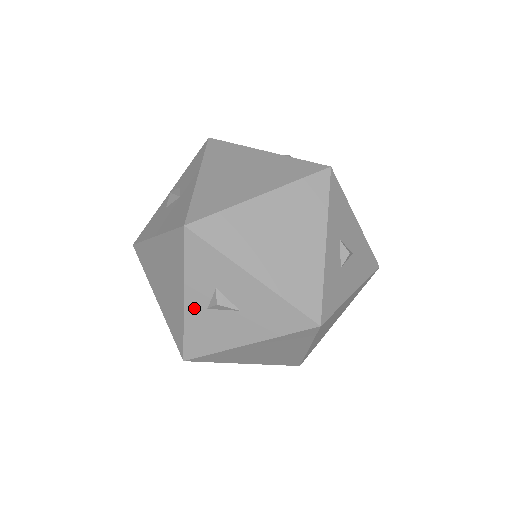
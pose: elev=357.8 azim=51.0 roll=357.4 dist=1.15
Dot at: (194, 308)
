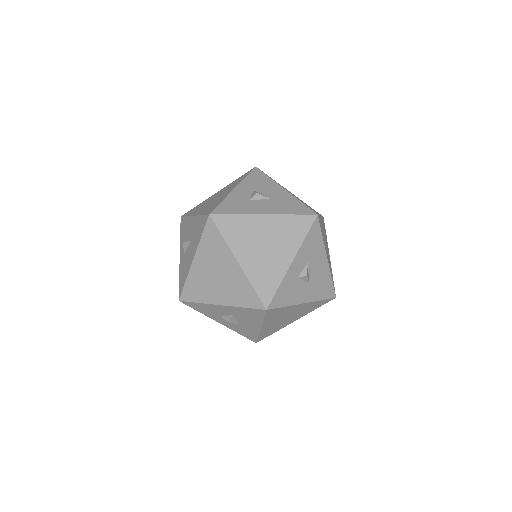
Dot at: (182, 258)
